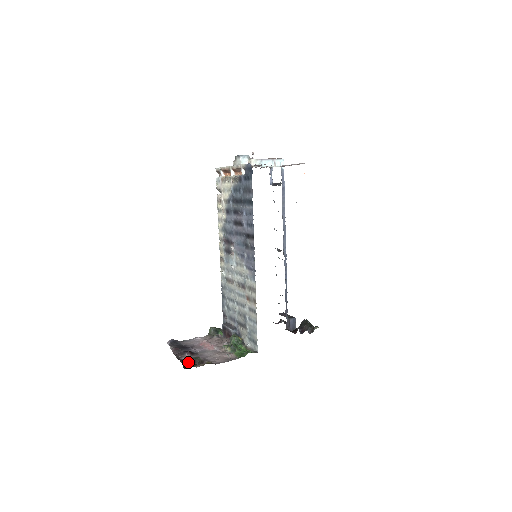
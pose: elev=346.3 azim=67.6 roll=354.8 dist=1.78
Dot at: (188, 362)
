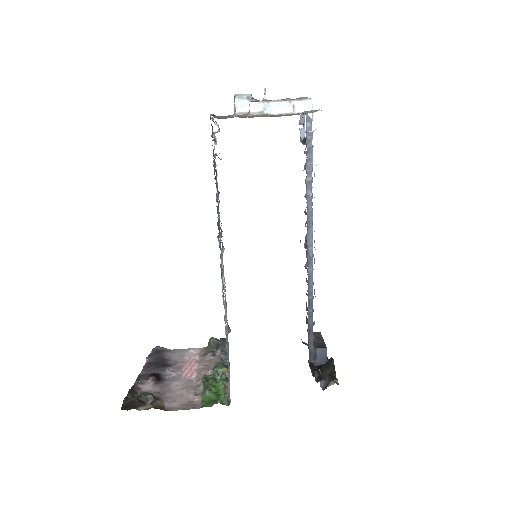
Dot at: (134, 398)
